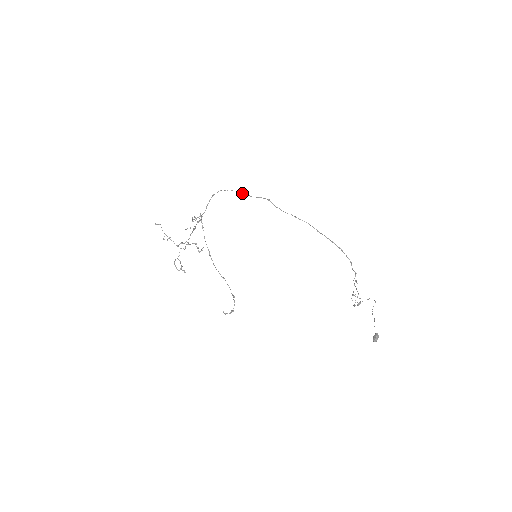
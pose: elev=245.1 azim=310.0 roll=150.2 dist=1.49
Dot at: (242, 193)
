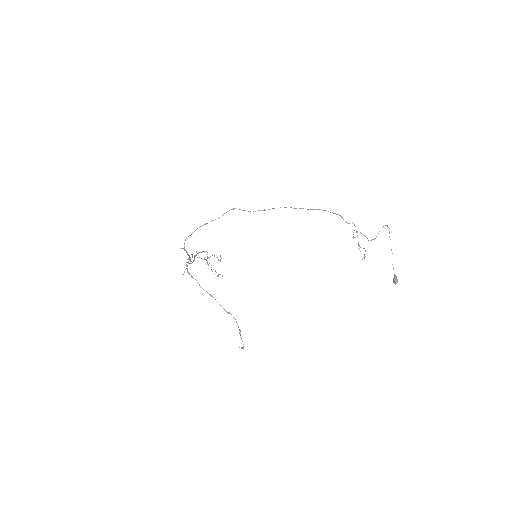
Dot at: occluded
